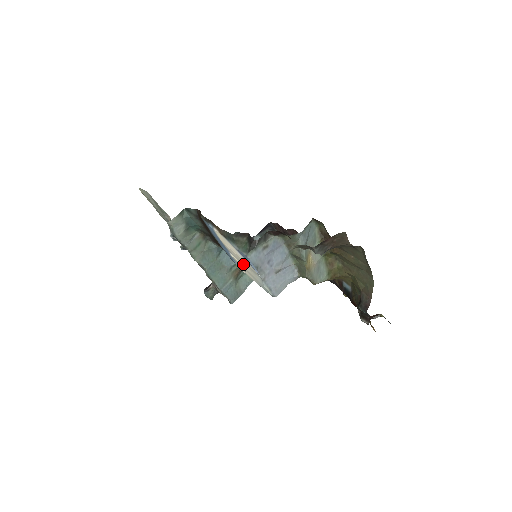
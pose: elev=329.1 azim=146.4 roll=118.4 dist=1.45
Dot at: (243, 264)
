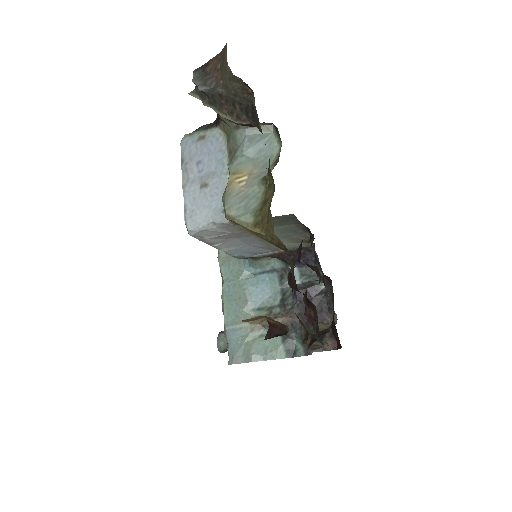
Dot at: occluded
